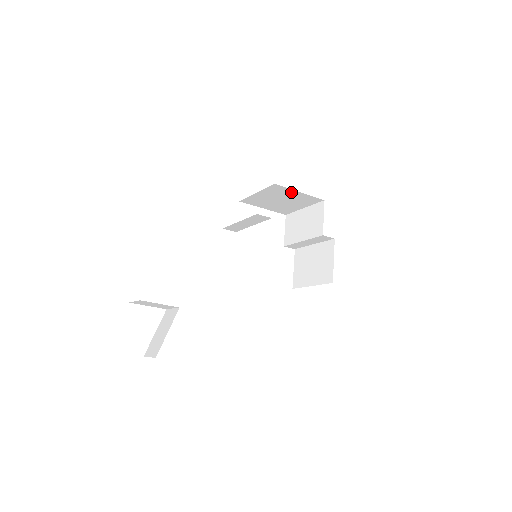
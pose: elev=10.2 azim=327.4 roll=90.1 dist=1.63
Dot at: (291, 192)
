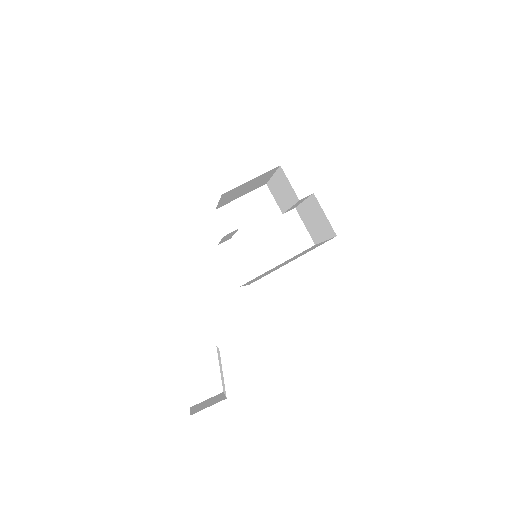
Dot at: (244, 184)
